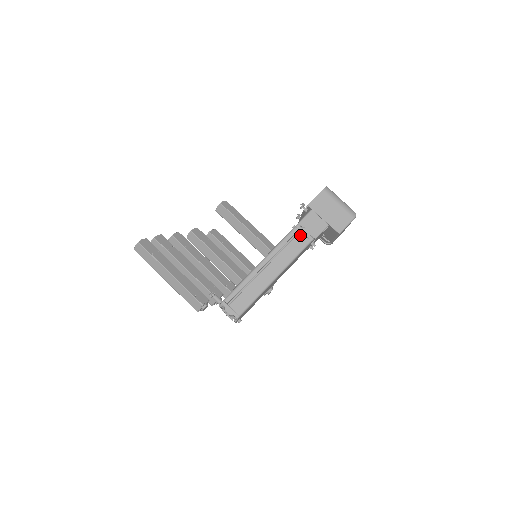
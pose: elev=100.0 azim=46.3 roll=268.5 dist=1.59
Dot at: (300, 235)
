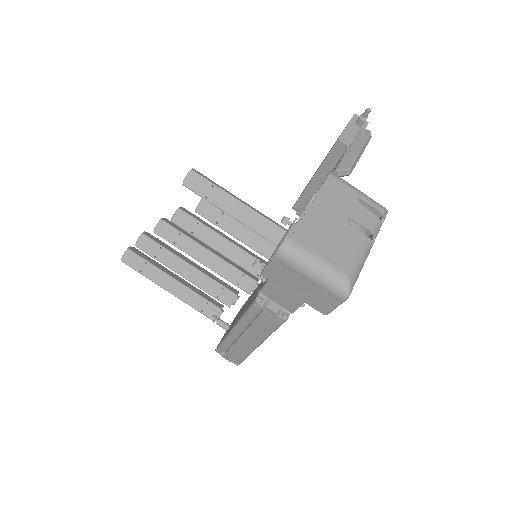
Dot at: (265, 314)
